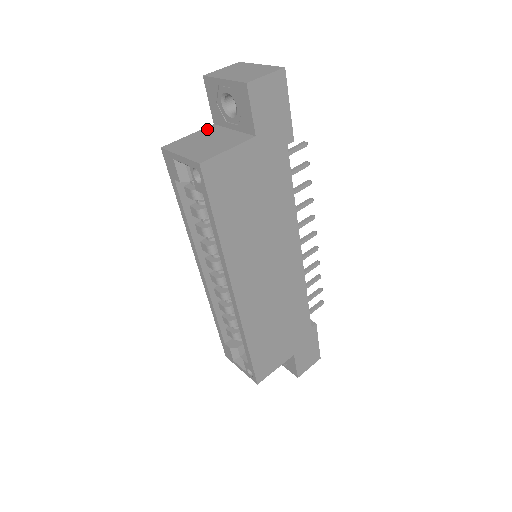
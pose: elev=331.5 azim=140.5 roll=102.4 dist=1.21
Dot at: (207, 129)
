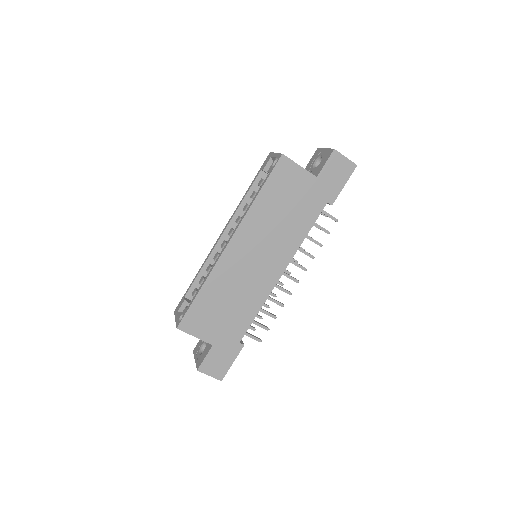
Dot at: occluded
